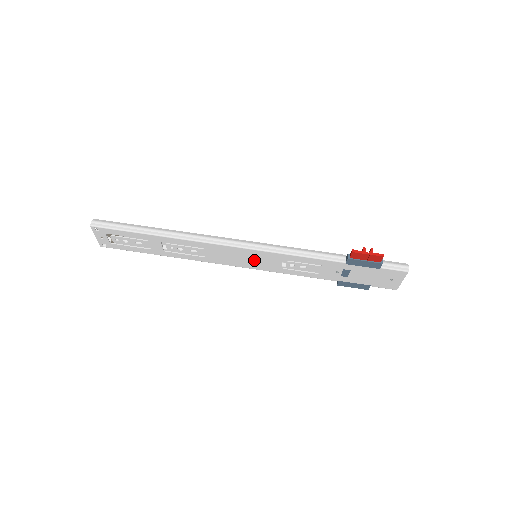
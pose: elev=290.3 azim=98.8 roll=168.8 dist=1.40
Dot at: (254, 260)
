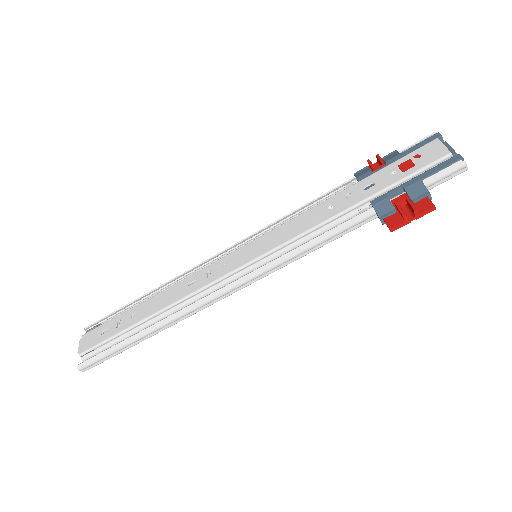
Dot at: occluded
